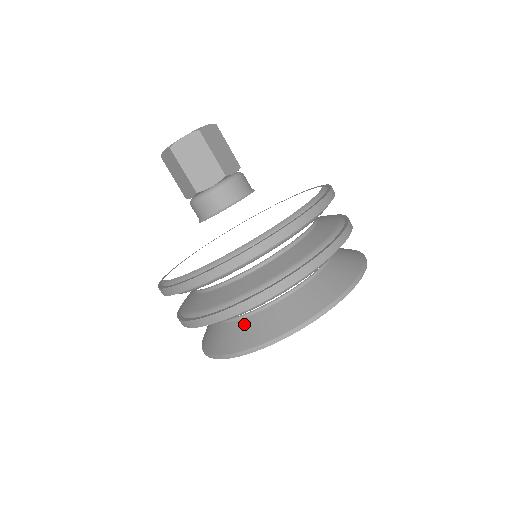
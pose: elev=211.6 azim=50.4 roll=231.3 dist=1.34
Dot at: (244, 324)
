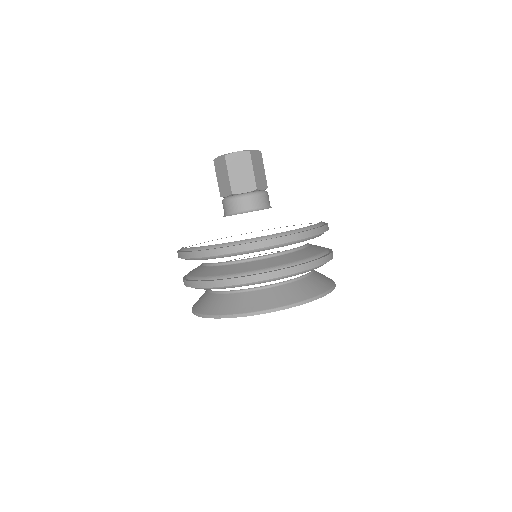
Dot at: (235, 297)
